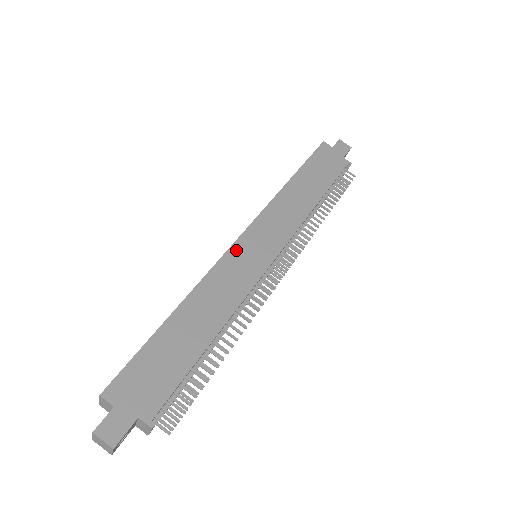
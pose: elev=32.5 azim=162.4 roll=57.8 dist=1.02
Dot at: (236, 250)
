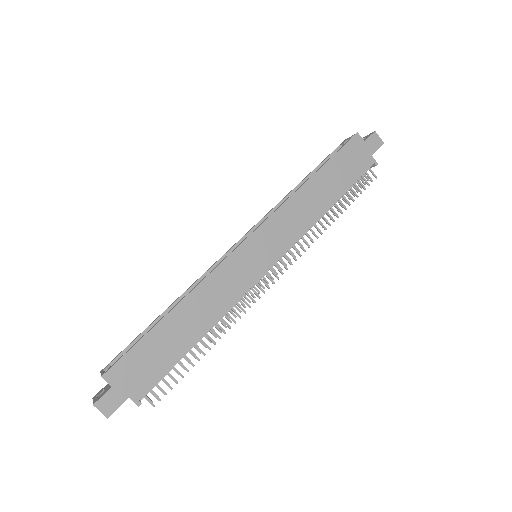
Dot at: (238, 254)
